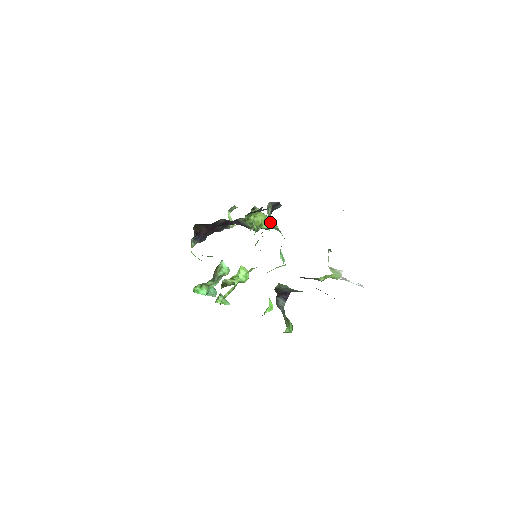
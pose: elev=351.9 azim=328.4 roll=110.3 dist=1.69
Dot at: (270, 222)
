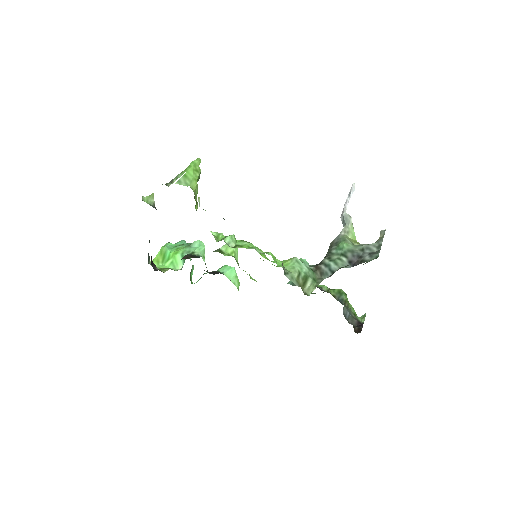
Dot at: (299, 283)
